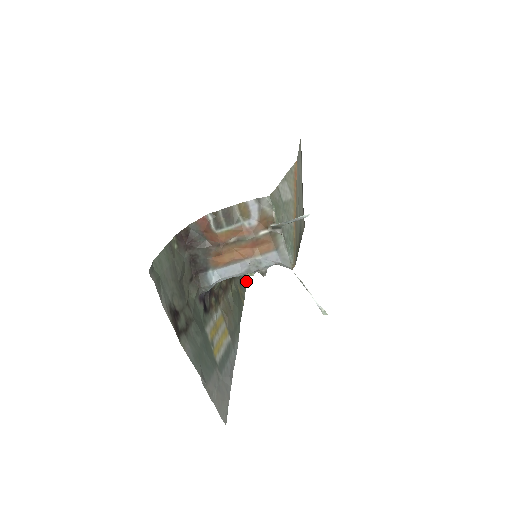
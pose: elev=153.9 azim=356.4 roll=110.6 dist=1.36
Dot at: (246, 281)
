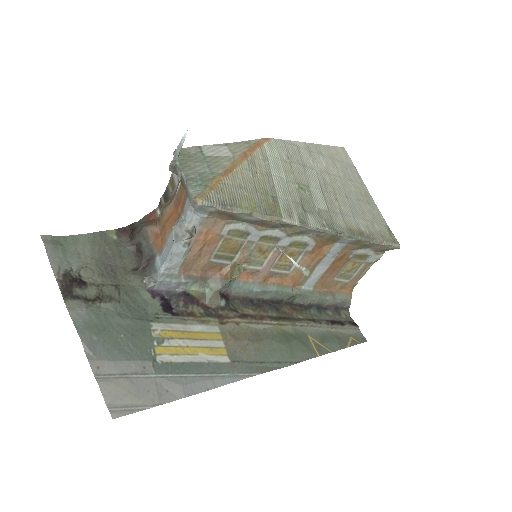
Dot at: (350, 344)
